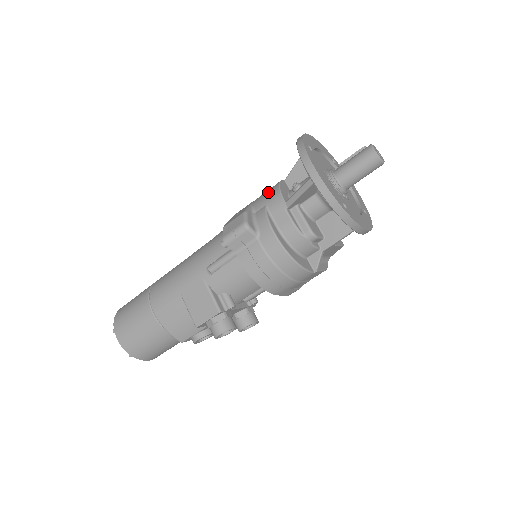
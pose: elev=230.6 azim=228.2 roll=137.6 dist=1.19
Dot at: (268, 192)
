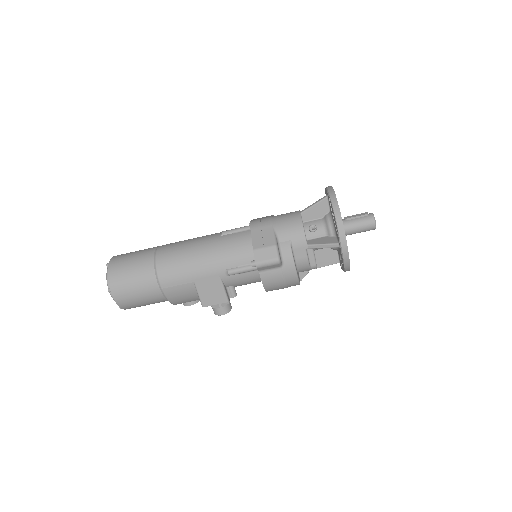
Dot at: (292, 227)
